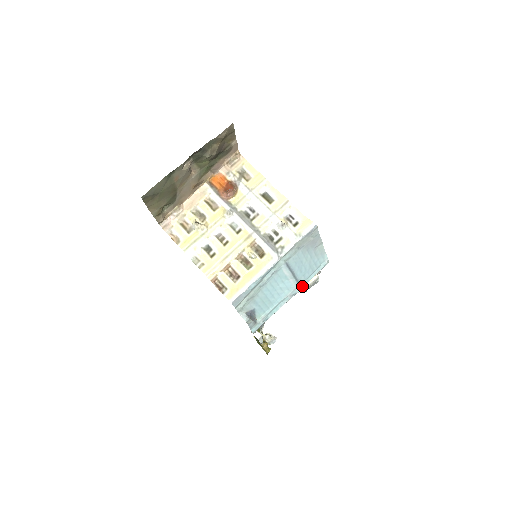
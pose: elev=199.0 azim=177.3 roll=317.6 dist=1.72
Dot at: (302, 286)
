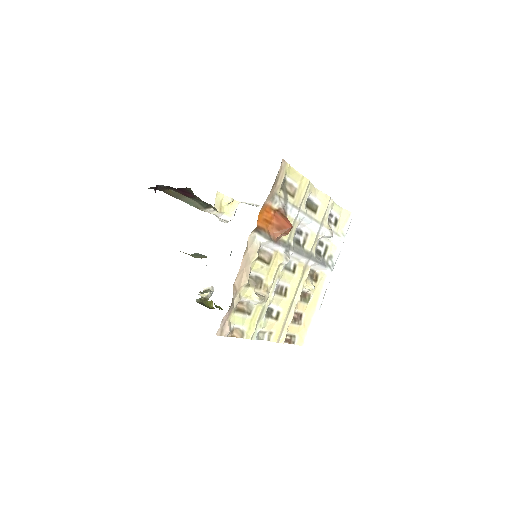
Dot at: occluded
